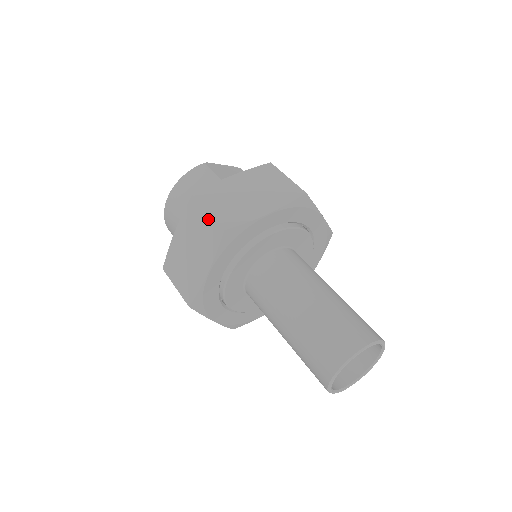
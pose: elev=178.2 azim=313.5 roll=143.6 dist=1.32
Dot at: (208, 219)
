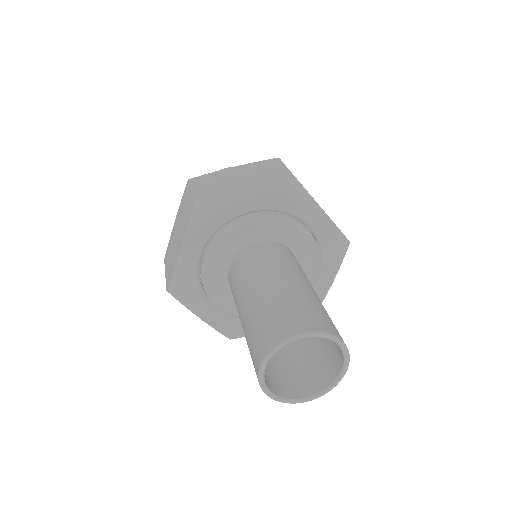
Dot at: (189, 197)
